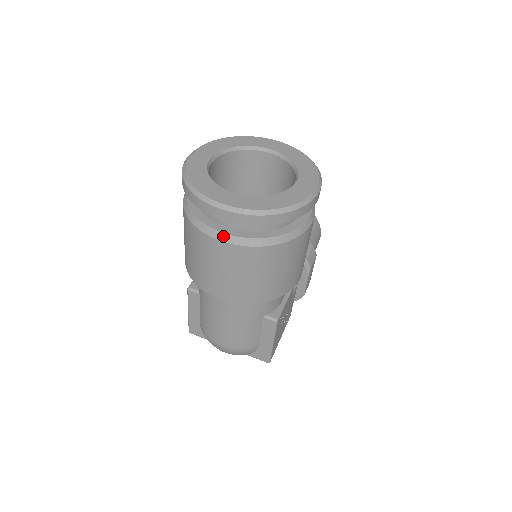
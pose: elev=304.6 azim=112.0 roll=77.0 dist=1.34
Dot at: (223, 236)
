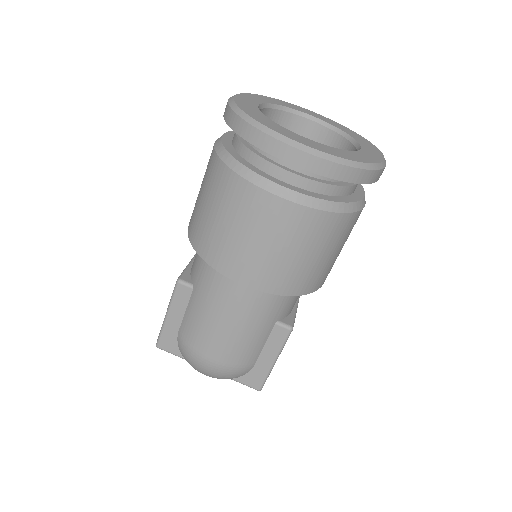
Dot at: (281, 190)
